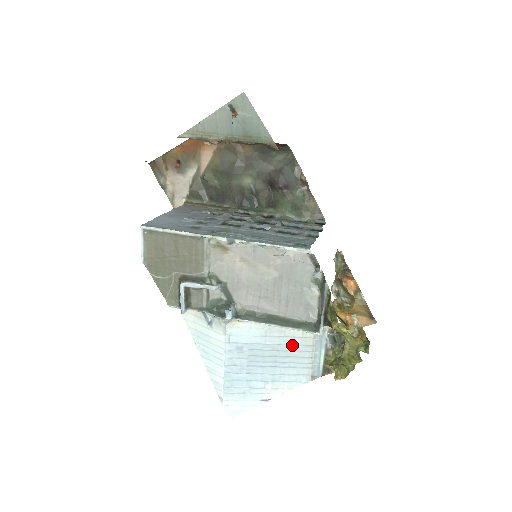
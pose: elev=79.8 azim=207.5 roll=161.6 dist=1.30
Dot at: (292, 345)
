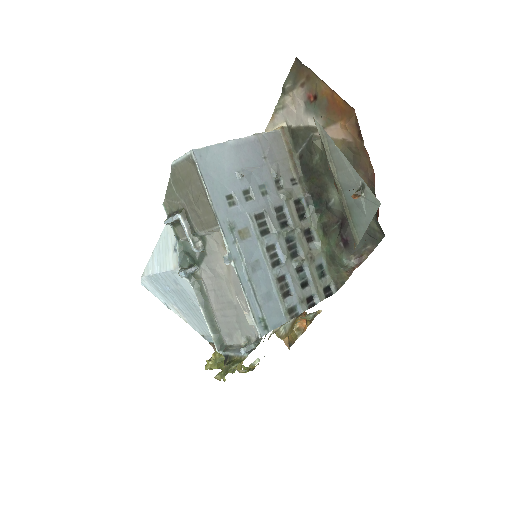
Dot at: occluded
